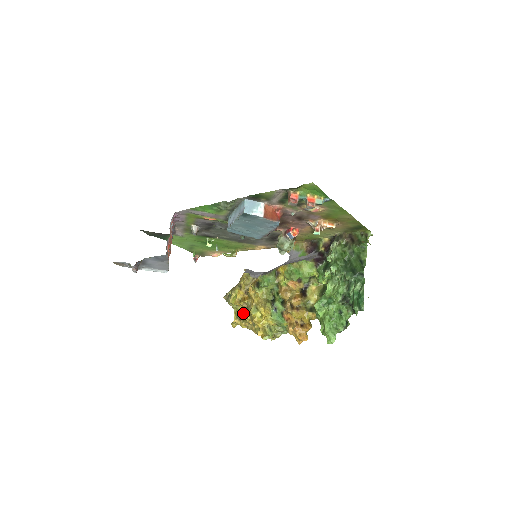
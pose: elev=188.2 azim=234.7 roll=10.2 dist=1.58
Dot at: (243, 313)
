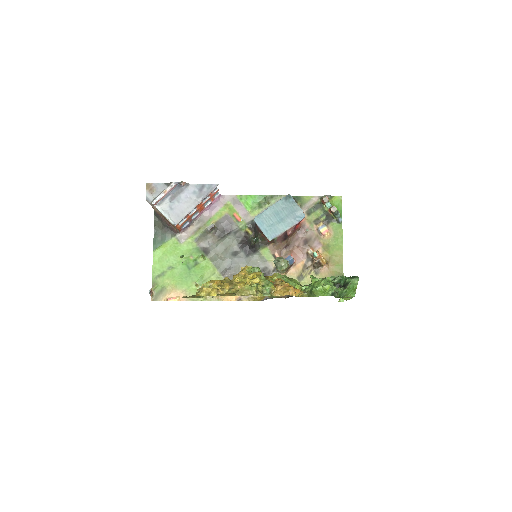
Dot at: occluded
